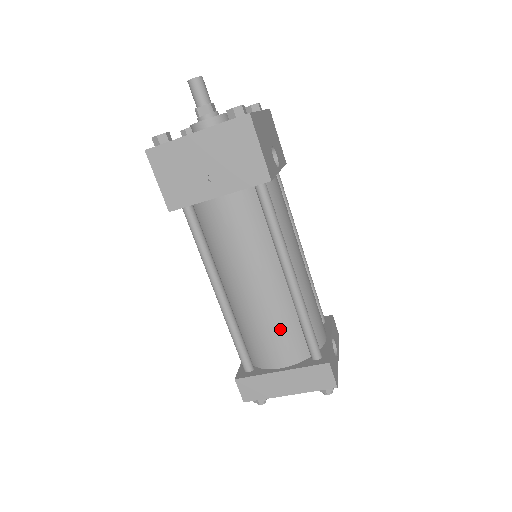
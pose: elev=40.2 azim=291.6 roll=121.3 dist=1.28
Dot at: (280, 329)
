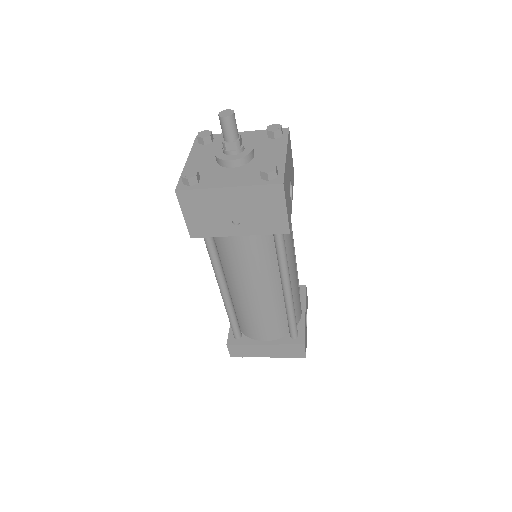
Dot at: (270, 319)
